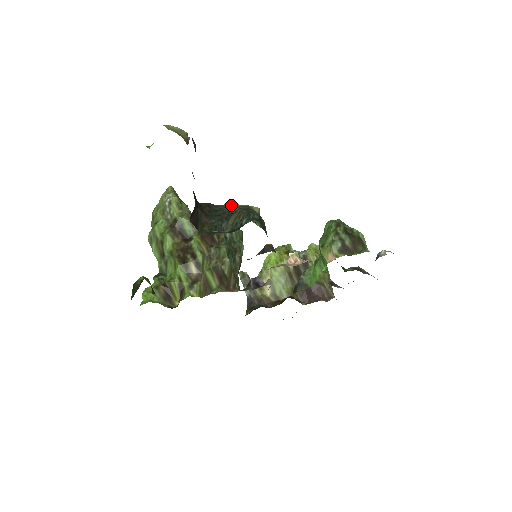
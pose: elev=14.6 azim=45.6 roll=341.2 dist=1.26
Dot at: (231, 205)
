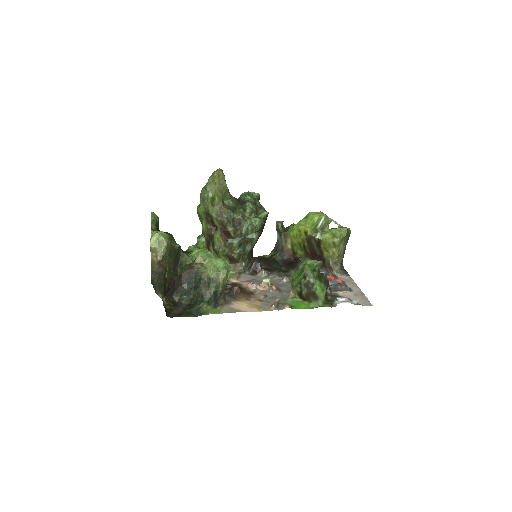
Dot at: (203, 275)
